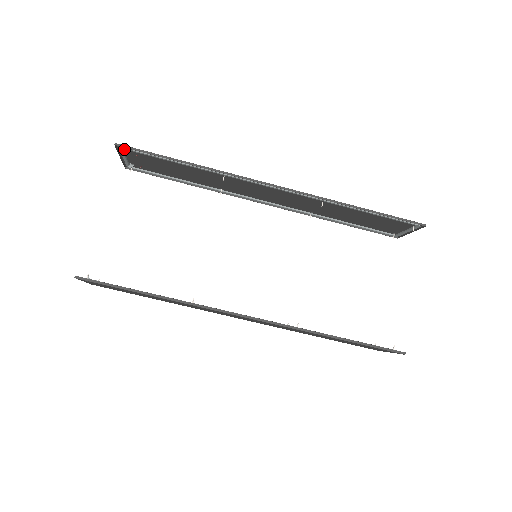
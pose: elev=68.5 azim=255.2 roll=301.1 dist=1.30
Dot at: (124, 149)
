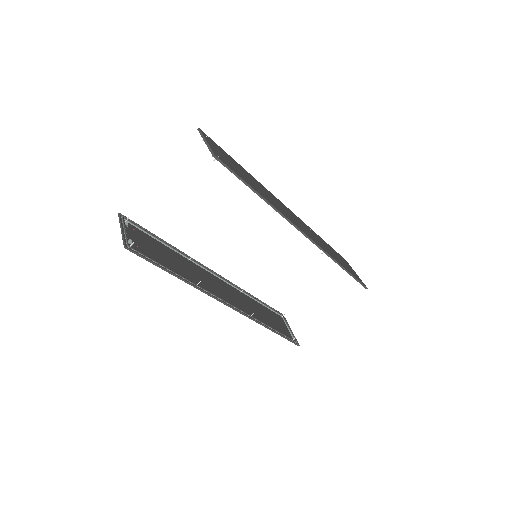
Dot at: (217, 156)
